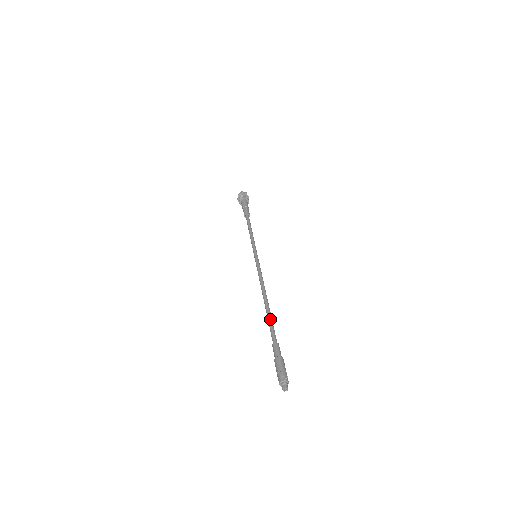
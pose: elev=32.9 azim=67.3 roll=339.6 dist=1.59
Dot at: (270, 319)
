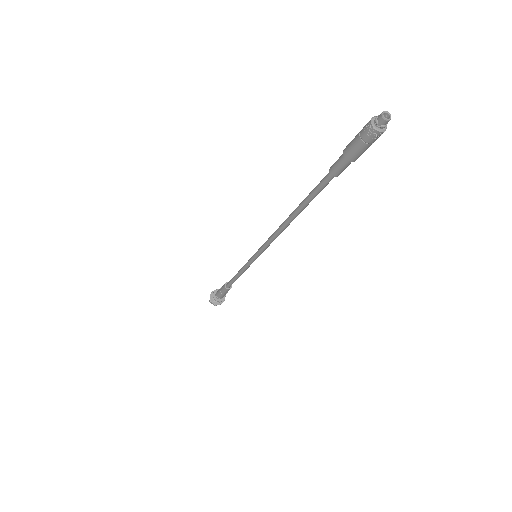
Dot at: occluded
